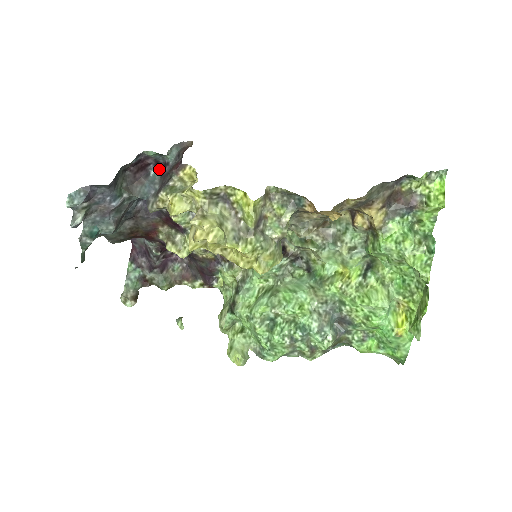
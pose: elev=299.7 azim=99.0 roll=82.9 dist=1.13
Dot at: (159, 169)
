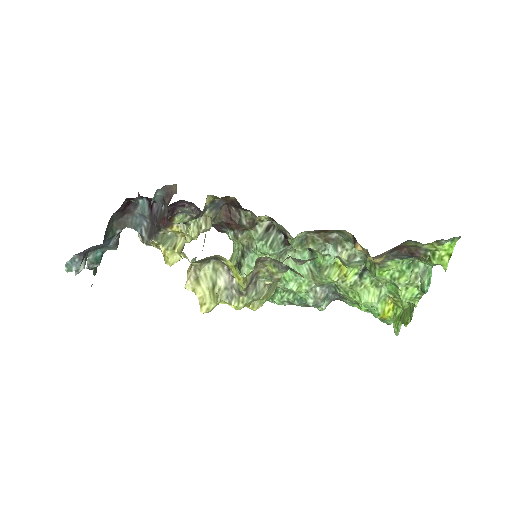
Dot at: (146, 201)
